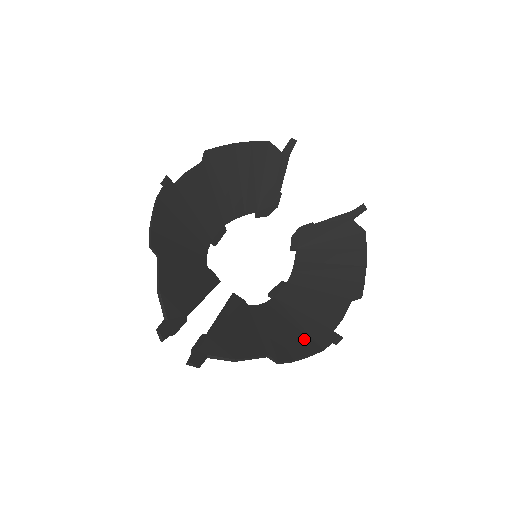
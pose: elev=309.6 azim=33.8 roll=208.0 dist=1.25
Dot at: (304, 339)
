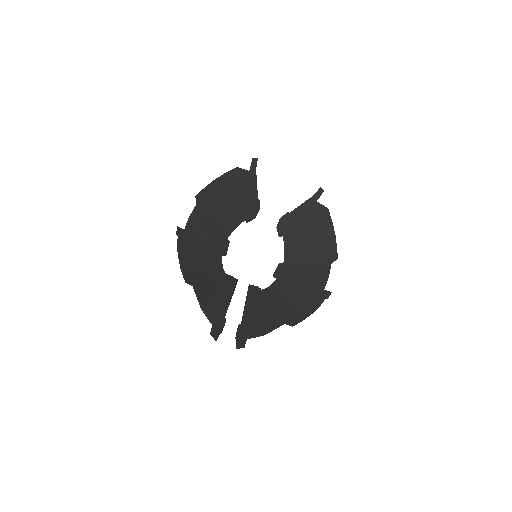
Dot at: (306, 302)
